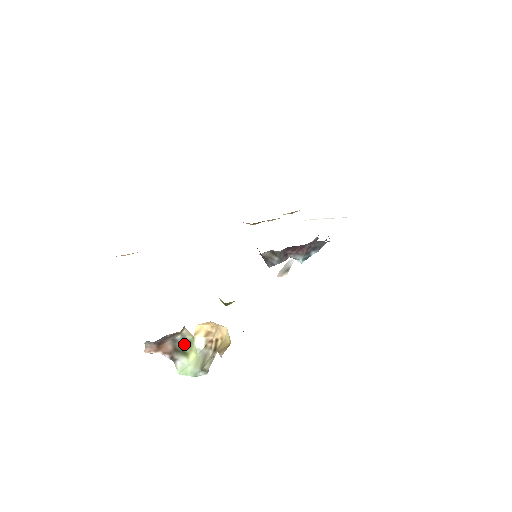
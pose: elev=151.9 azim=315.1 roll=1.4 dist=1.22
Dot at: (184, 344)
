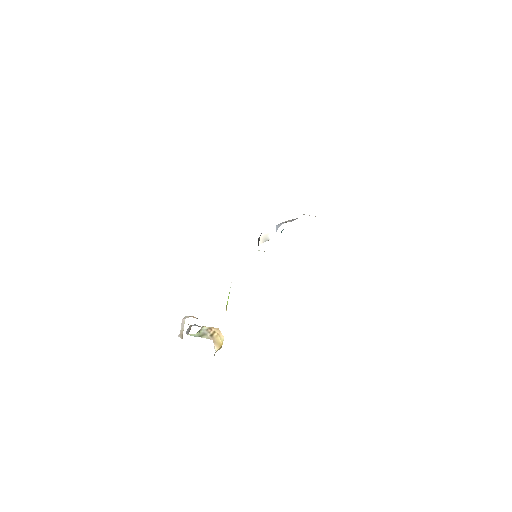
Dot at: occluded
